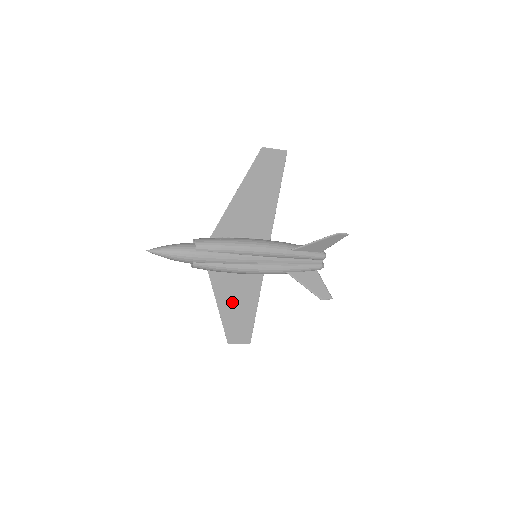
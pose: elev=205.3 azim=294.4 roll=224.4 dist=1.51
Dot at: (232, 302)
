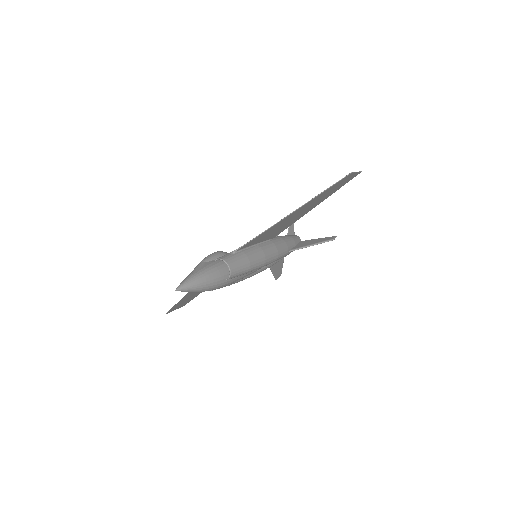
Dot at: occluded
